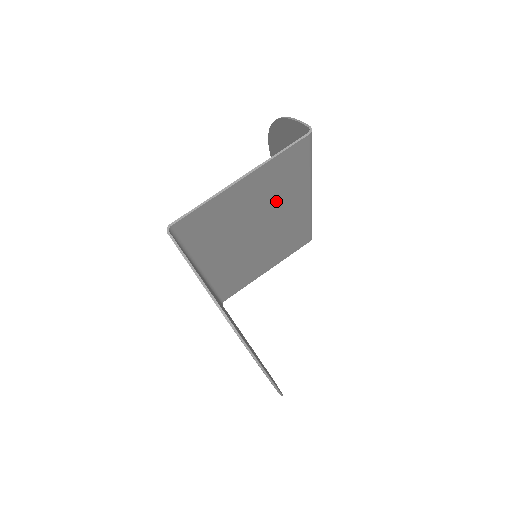
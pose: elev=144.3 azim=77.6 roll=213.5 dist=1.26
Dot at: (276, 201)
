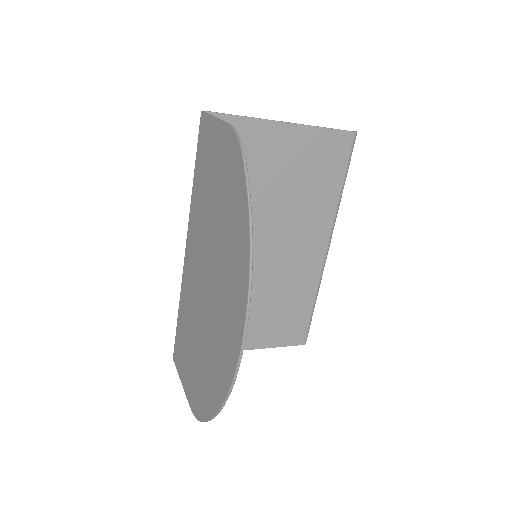
Dot at: (299, 205)
